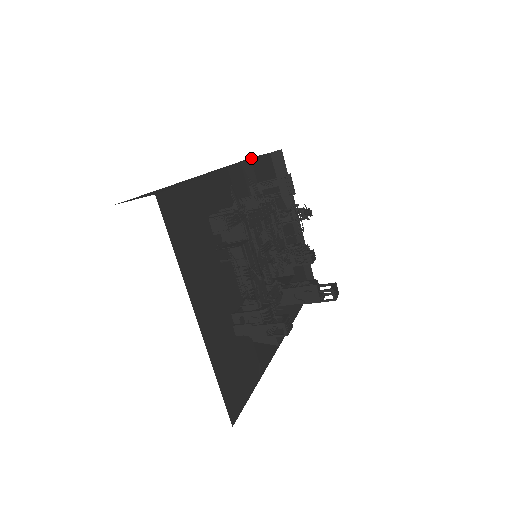
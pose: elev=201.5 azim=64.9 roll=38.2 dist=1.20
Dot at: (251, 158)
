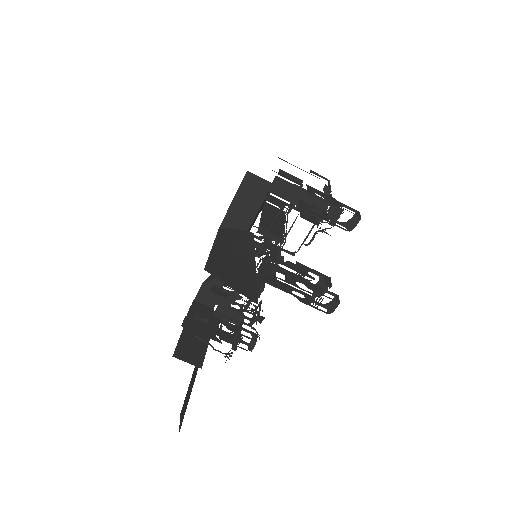
Dot at: occluded
